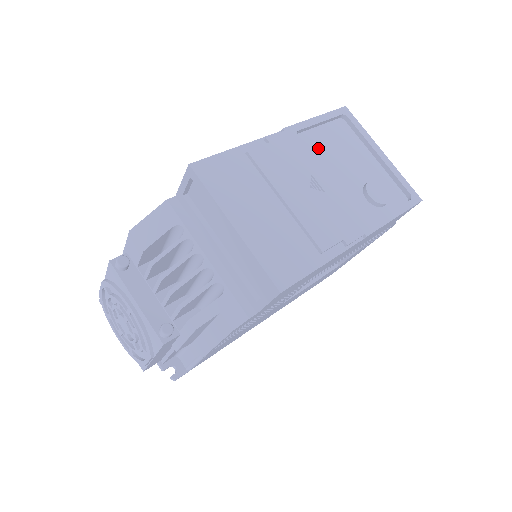
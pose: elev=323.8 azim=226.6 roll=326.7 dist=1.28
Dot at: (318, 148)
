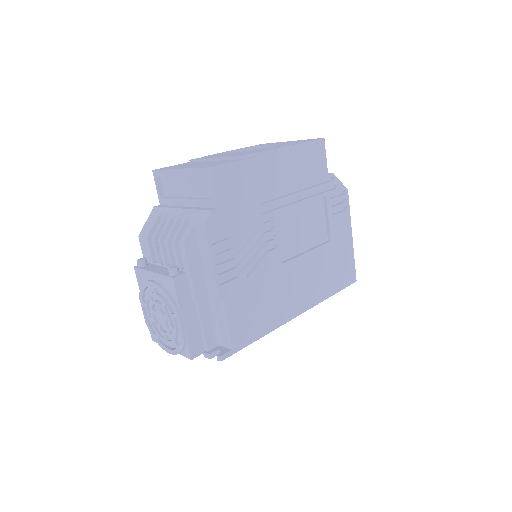
Dot at: occluded
